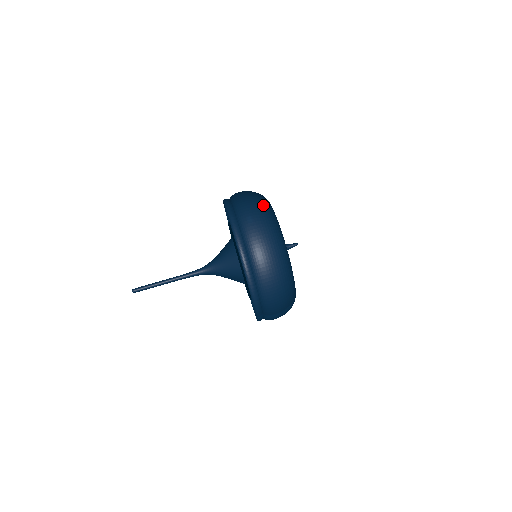
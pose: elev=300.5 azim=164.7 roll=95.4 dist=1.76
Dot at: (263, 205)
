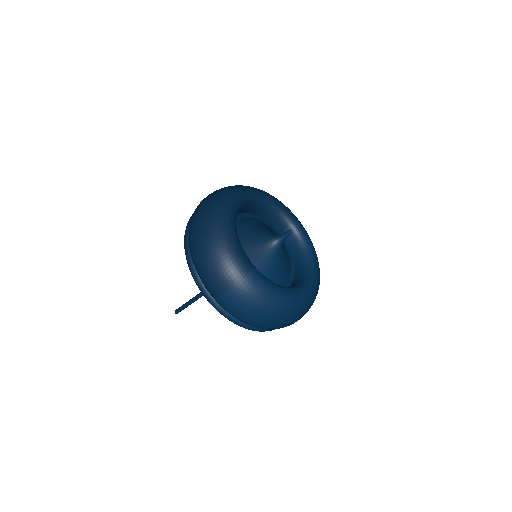
Dot at: (233, 186)
